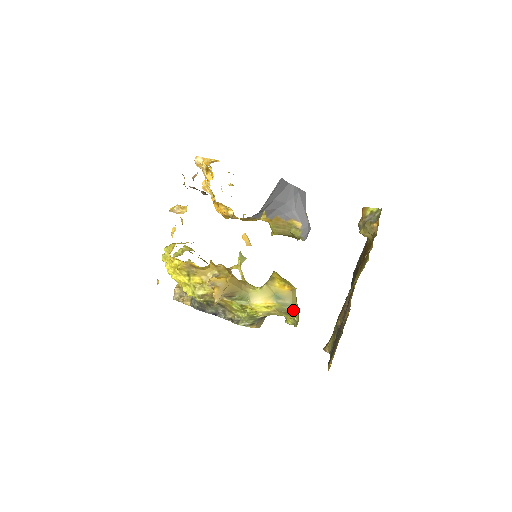
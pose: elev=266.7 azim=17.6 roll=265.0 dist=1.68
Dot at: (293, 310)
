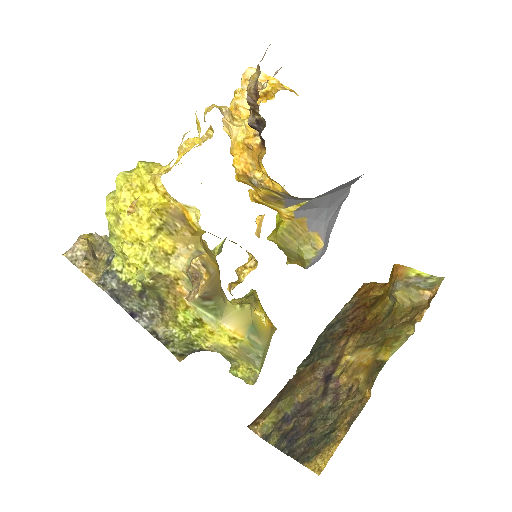
Dot at: (262, 358)
